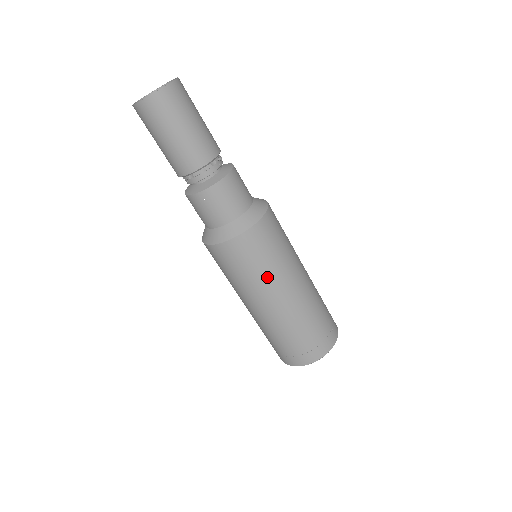
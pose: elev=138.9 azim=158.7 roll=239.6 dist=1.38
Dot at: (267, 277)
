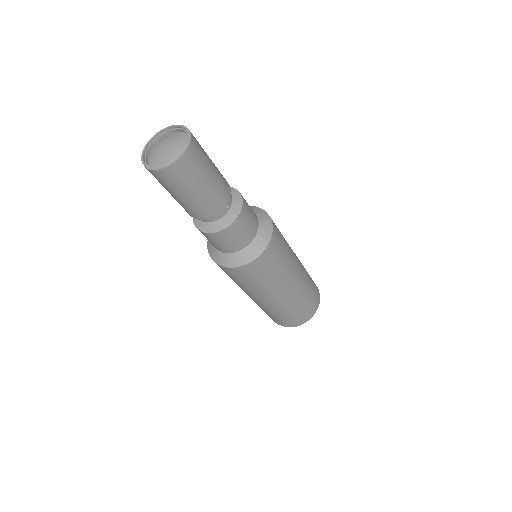
Dot at: (260, 288)
